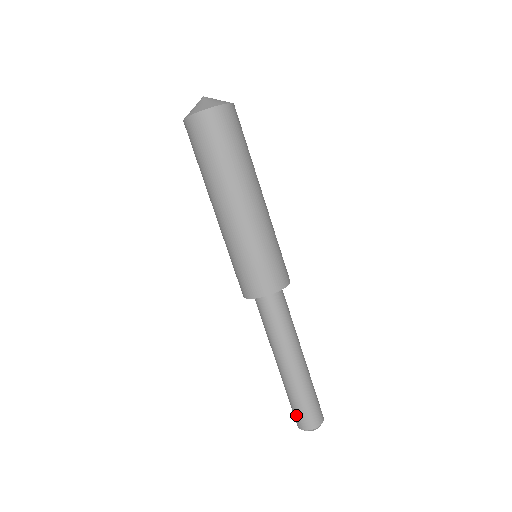
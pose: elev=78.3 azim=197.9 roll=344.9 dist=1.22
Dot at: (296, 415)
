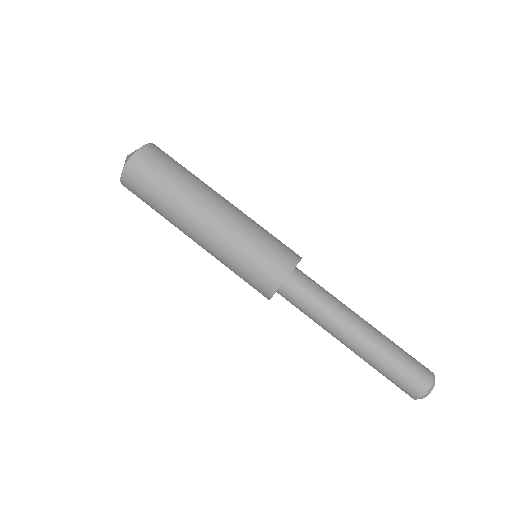
Dot at: (411, 378)
